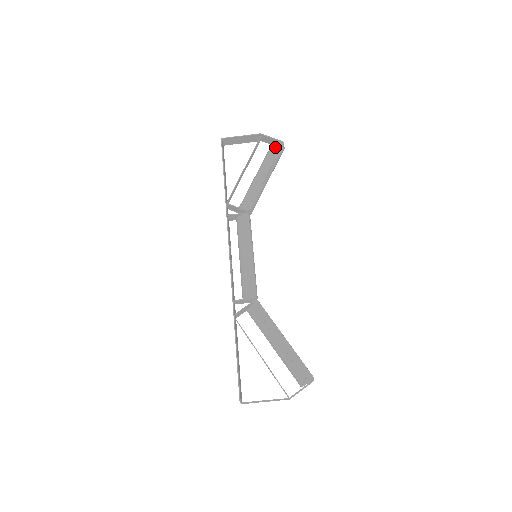
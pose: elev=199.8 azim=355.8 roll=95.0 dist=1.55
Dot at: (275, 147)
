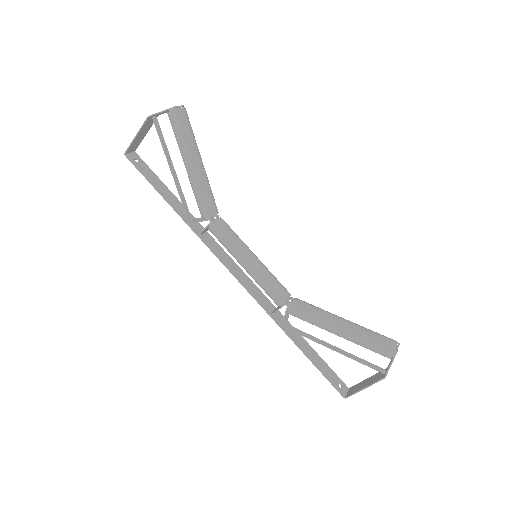
Dot at: (173, 122)
